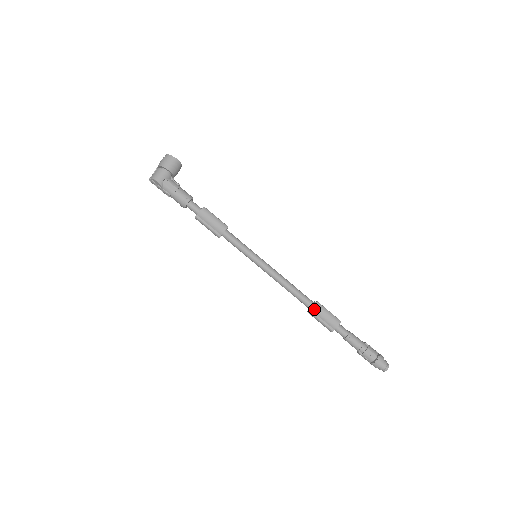
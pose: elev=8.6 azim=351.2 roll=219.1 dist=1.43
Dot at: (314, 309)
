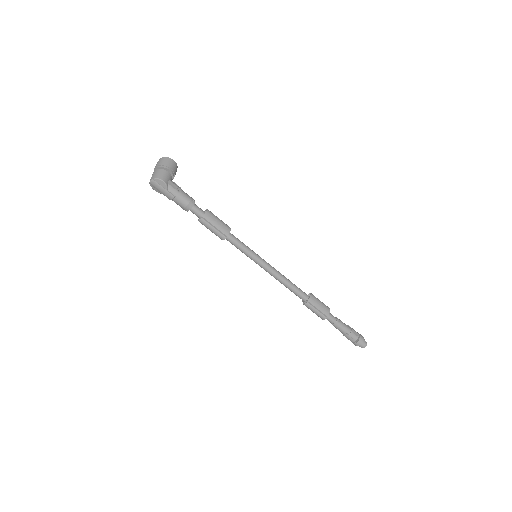
Dot at: (310, 299)
